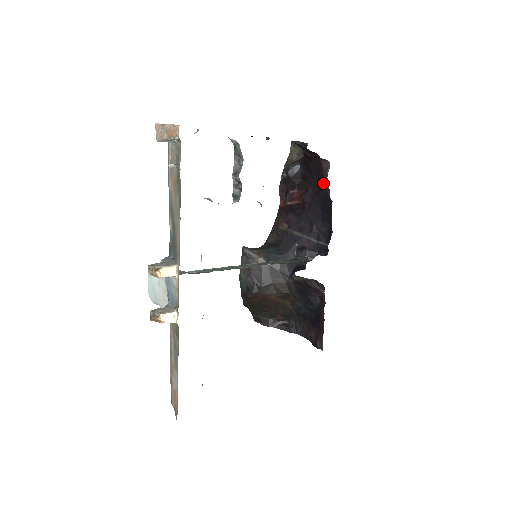
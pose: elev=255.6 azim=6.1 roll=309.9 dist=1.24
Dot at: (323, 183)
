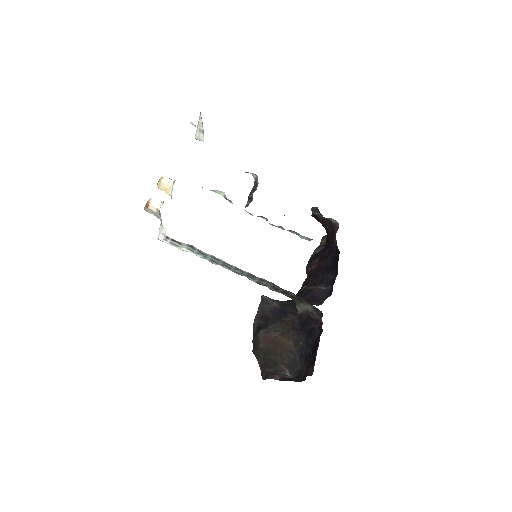
Dot at: (334, 240)
